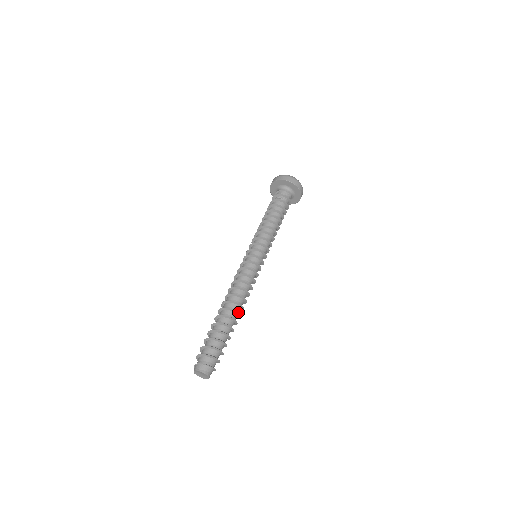
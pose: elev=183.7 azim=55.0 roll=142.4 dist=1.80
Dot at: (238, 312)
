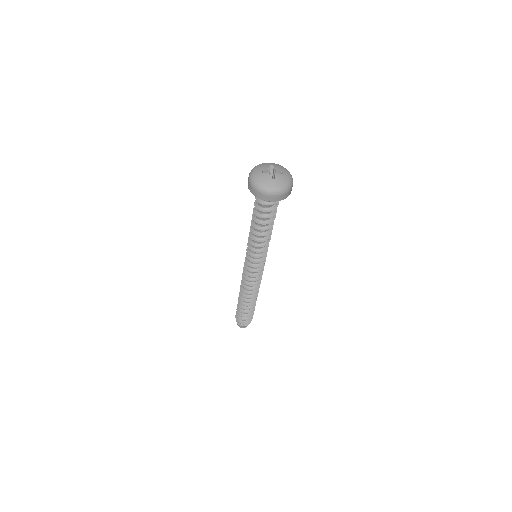
Dot at: occluded
